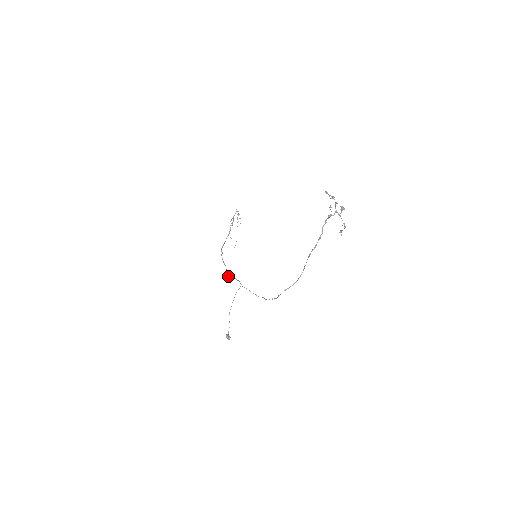
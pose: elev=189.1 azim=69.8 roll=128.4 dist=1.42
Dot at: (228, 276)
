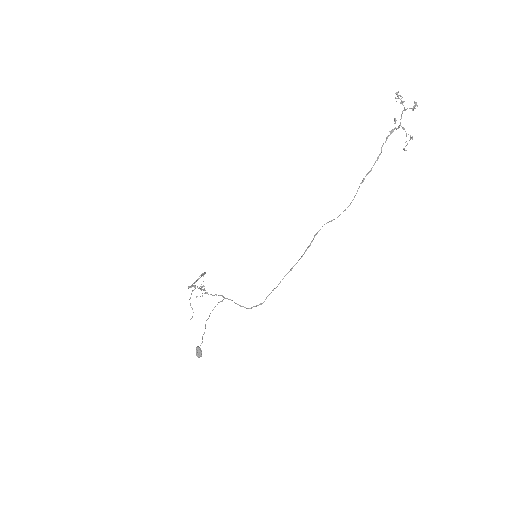
Dot at: (205, 292)
